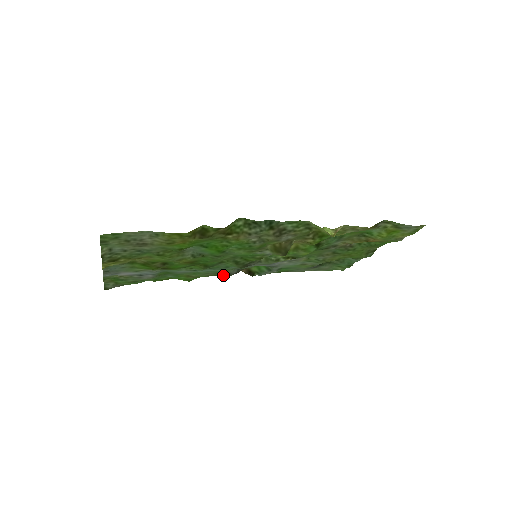
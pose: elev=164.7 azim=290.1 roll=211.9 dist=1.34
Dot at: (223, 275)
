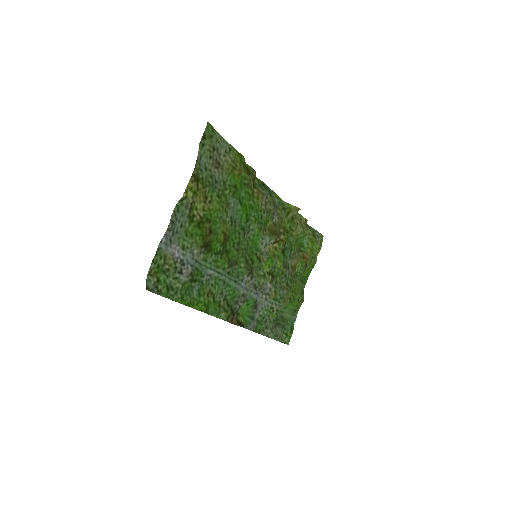
Dot at: (230, 304)
